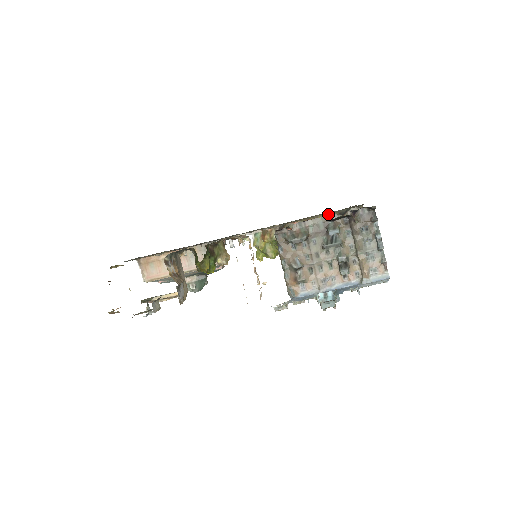
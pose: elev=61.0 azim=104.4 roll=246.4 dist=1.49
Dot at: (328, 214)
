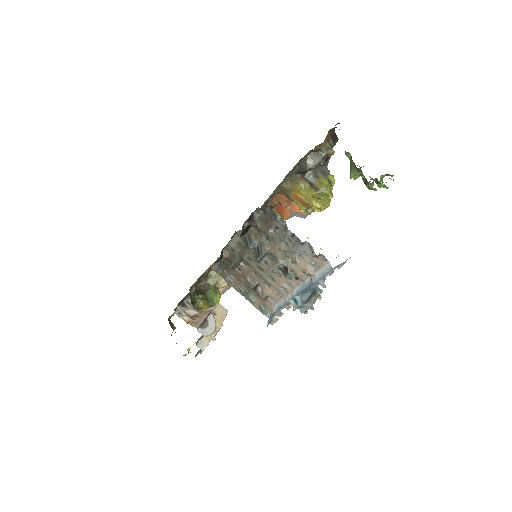
Dot at: (287, 180)
